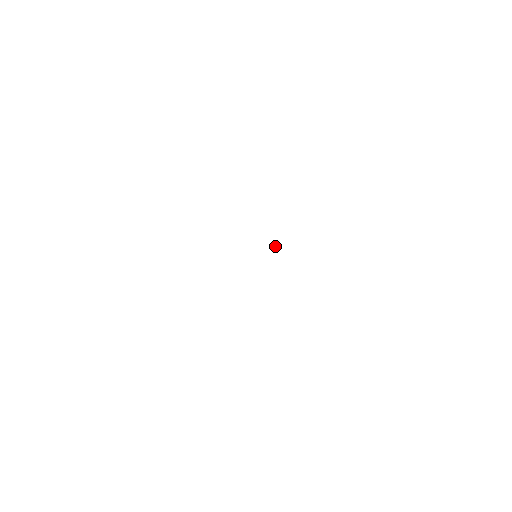
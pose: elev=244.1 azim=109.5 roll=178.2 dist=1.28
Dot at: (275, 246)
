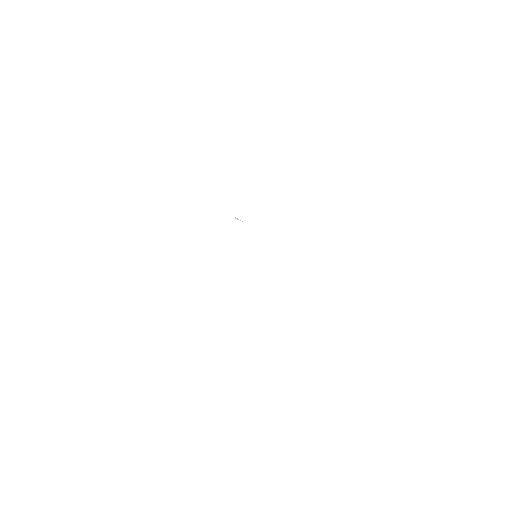
Dot at: occluded
